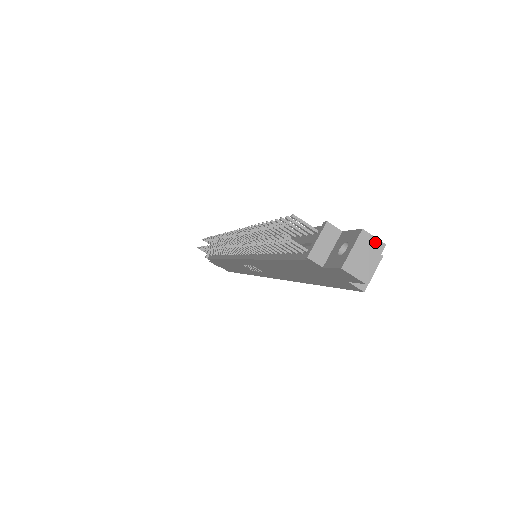
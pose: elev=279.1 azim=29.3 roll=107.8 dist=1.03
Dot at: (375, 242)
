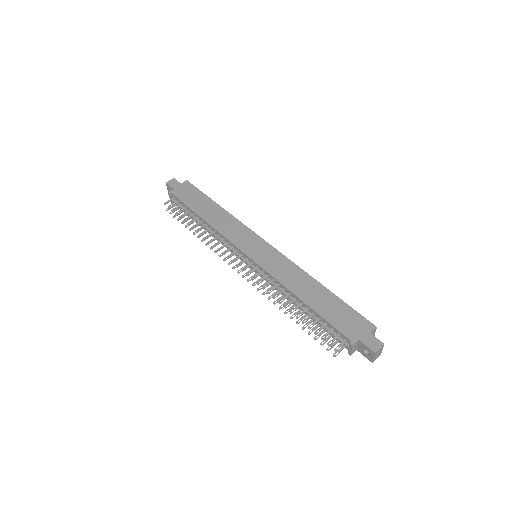
Dot at: (380, 348)
